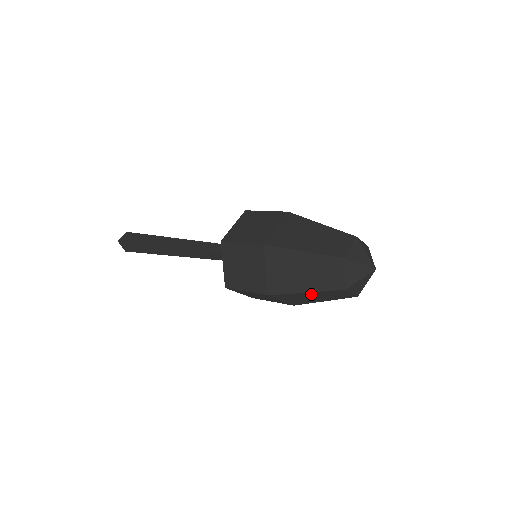
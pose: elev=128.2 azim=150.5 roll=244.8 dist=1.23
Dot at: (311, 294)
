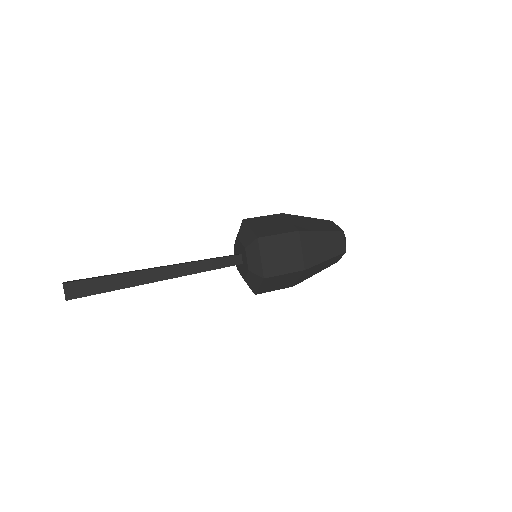
Dot at: occluded
